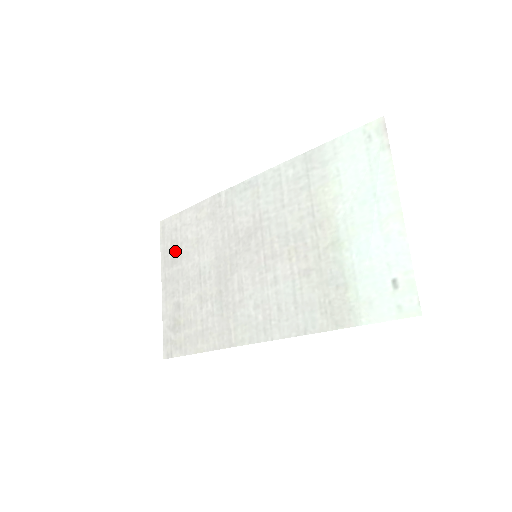
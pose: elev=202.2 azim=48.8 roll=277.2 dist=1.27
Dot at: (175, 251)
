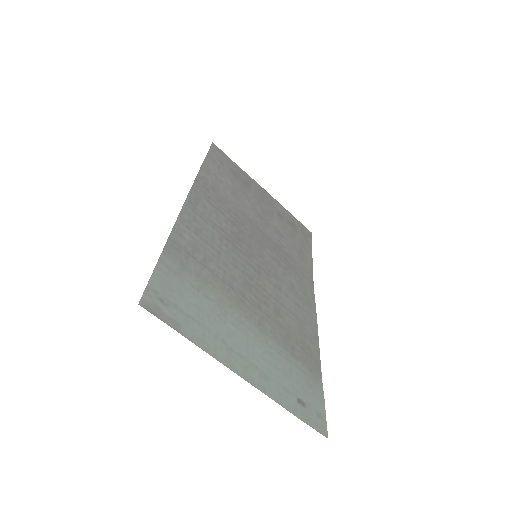
Dot at: (239, 179)
